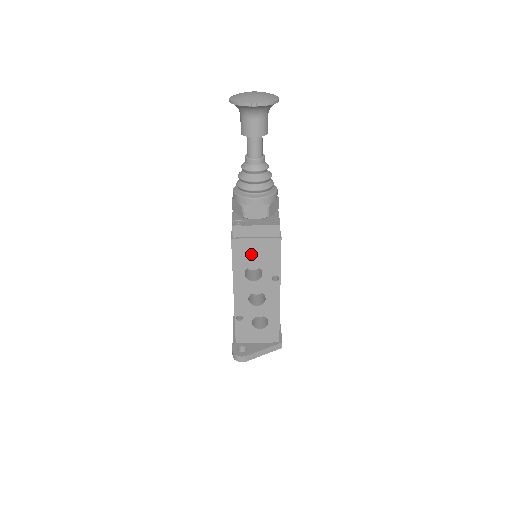
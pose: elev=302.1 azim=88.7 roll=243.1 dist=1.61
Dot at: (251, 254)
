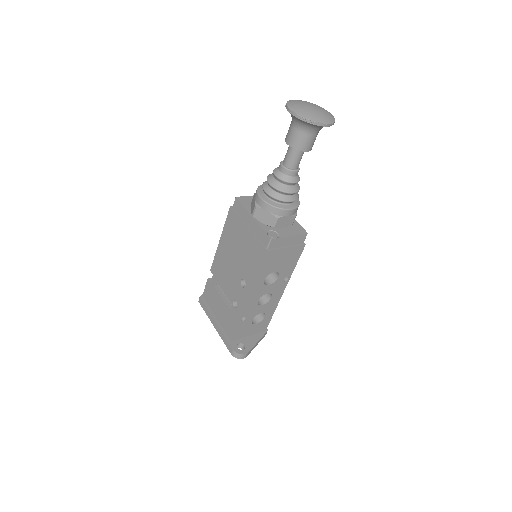
Dot at: (277, 262)
